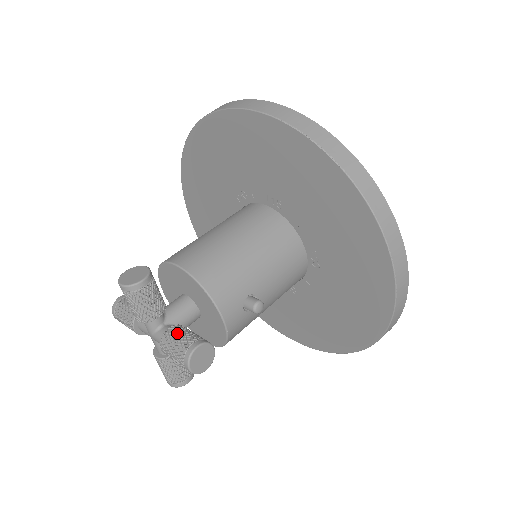
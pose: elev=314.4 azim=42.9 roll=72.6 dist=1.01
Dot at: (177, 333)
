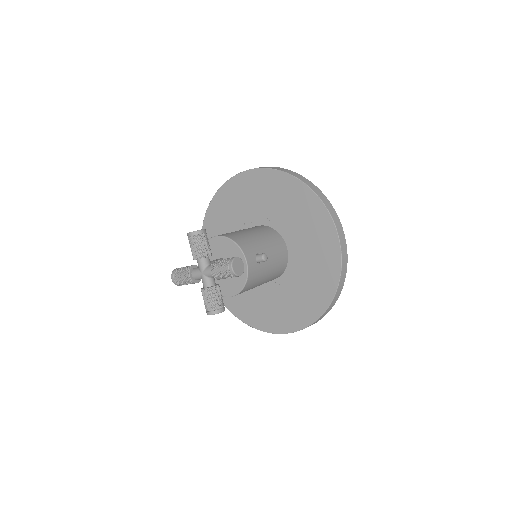
Dot at: occluded
